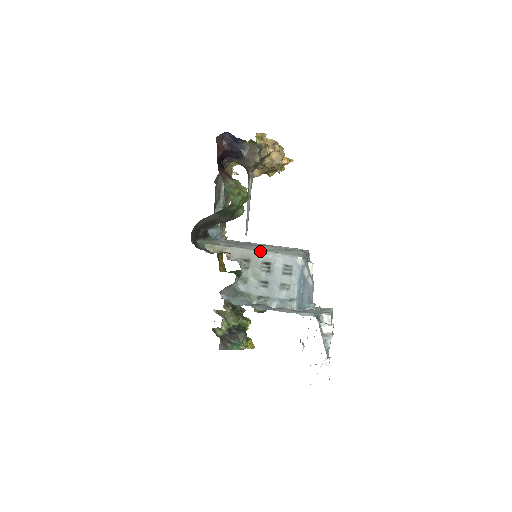
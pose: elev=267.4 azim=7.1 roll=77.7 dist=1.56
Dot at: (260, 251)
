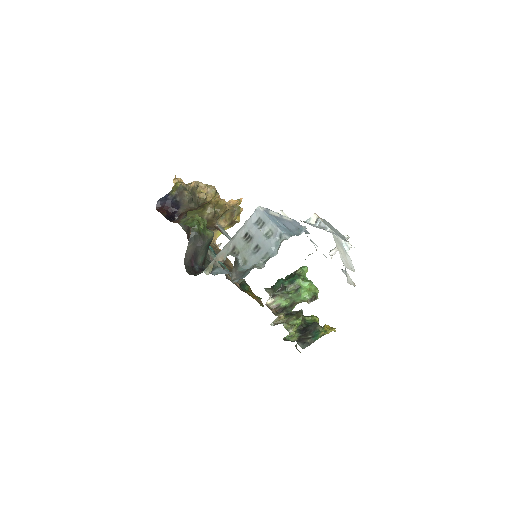
Dot at: (235, 234)
